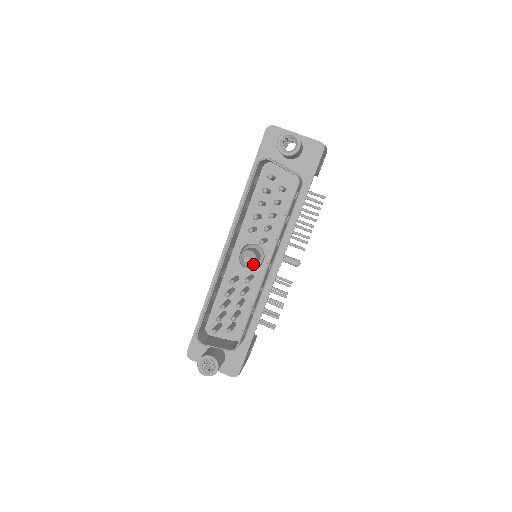
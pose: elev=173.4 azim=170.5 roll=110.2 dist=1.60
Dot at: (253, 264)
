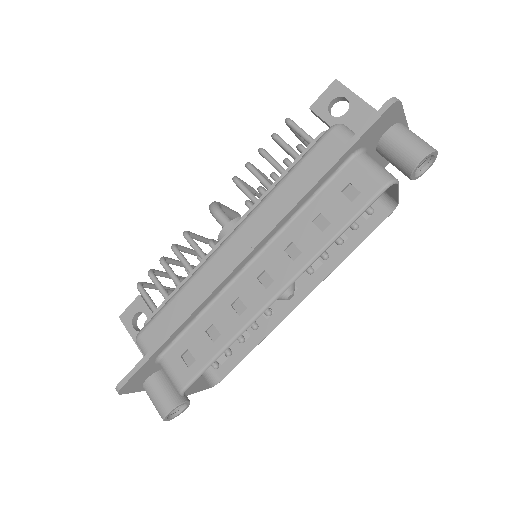
Dot at: occluded
